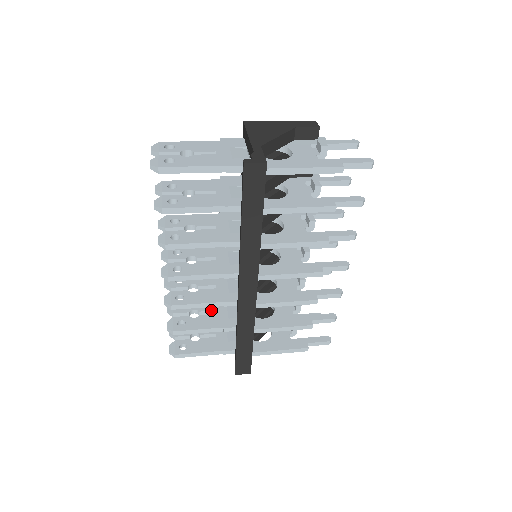
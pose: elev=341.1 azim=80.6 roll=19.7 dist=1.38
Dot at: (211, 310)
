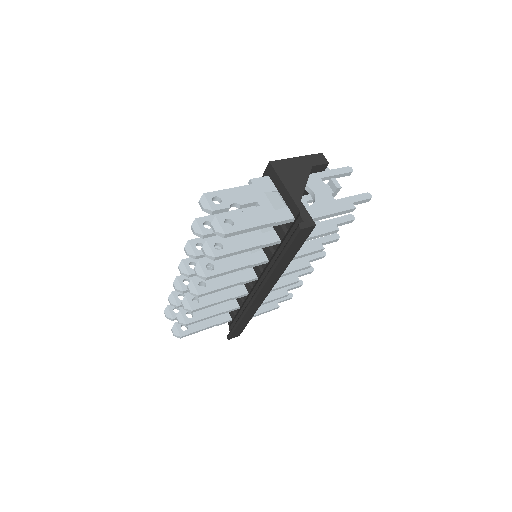
Dot at: occluded
